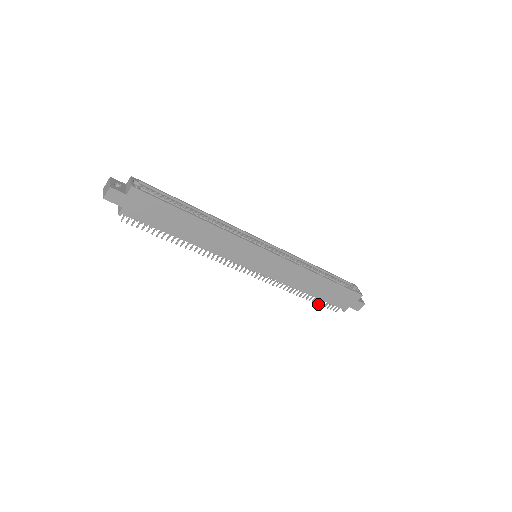
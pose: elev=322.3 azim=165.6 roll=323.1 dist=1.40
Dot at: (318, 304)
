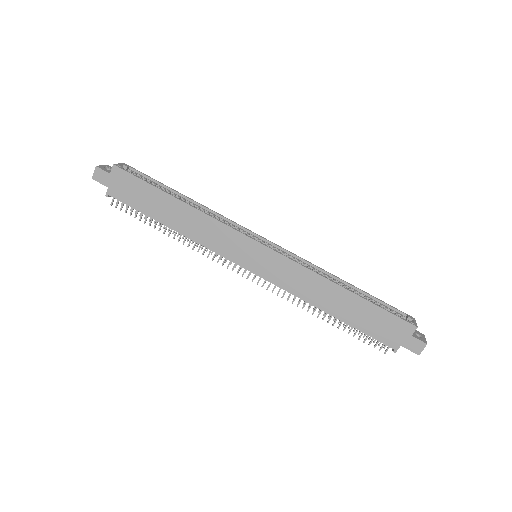
Dot at: (353, 336)
